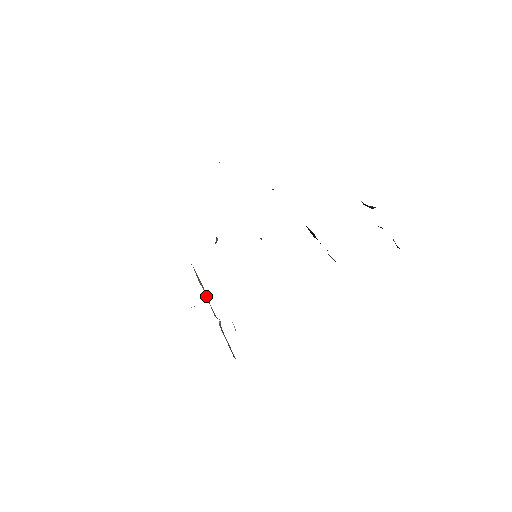
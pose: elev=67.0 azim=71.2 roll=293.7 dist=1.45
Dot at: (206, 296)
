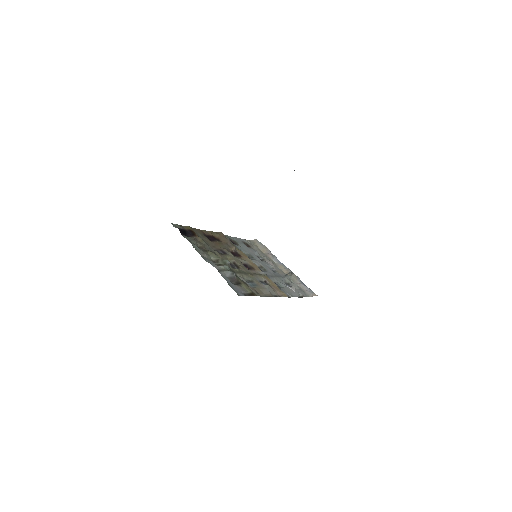
Dot at: (273, 258)
